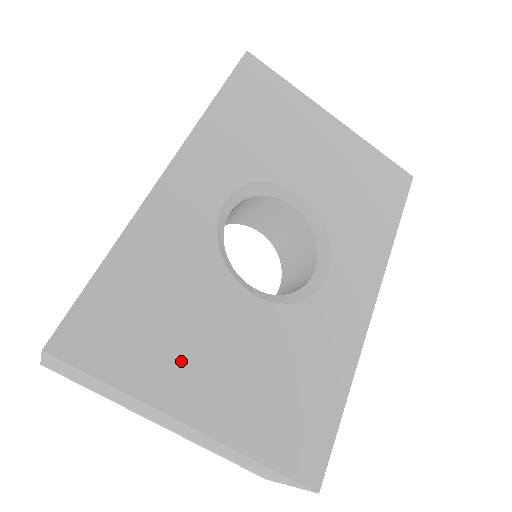
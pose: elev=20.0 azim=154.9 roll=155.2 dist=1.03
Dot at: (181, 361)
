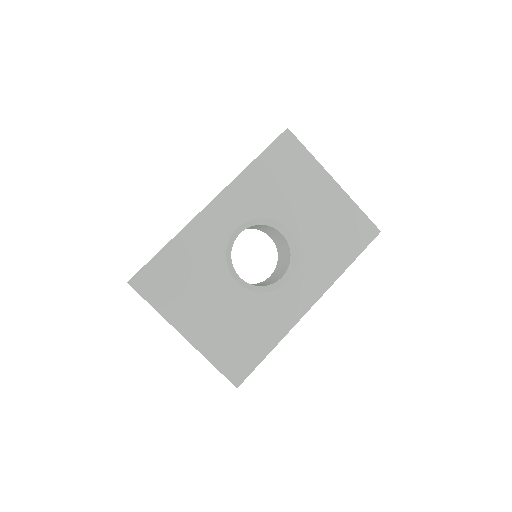
Dot at: (188, 305)
